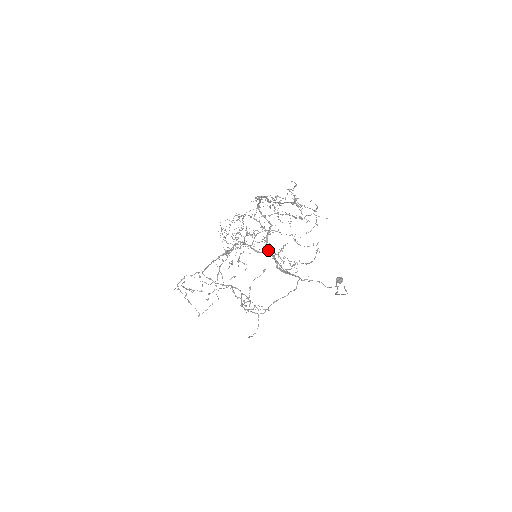
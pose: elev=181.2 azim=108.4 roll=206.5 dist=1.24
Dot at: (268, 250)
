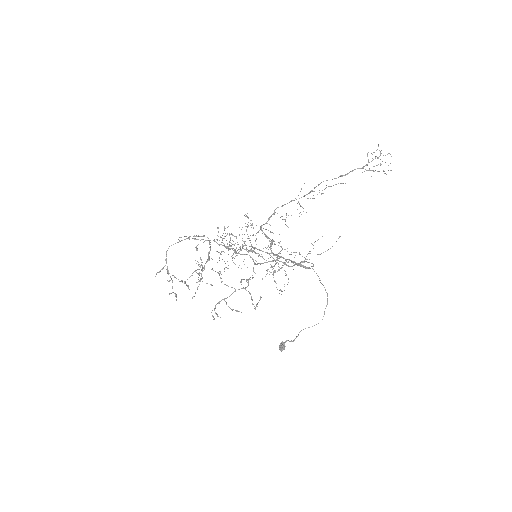
Dot at: (271, 252)
